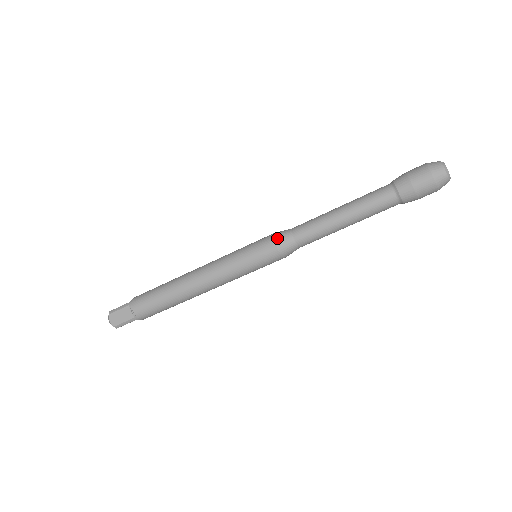
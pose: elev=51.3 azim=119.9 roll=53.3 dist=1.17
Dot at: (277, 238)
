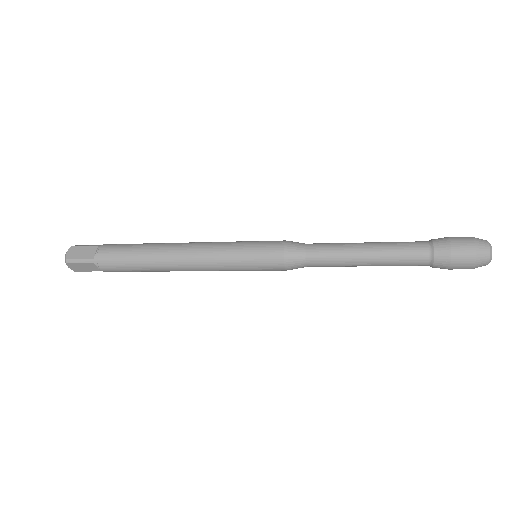
Dot at: (288, 262)
